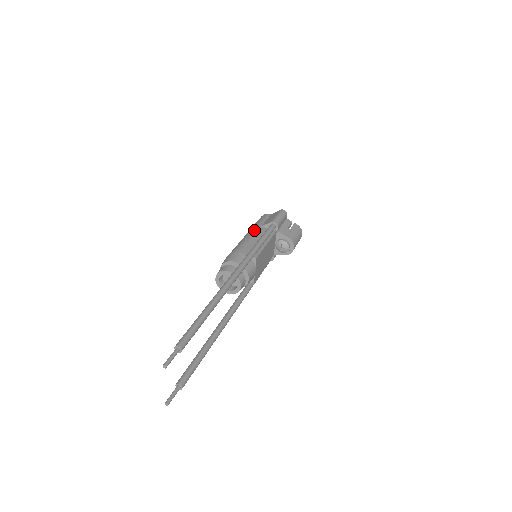
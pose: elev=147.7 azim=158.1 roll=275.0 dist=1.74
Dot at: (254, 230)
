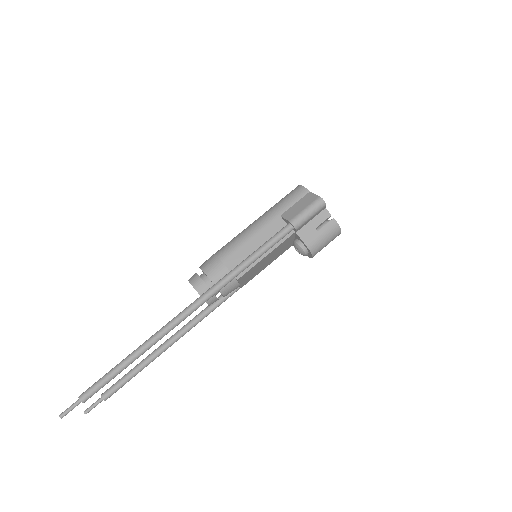
Dot at: (266, 221)
